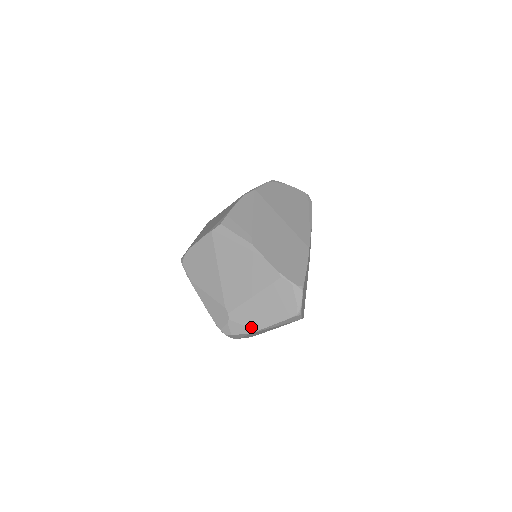
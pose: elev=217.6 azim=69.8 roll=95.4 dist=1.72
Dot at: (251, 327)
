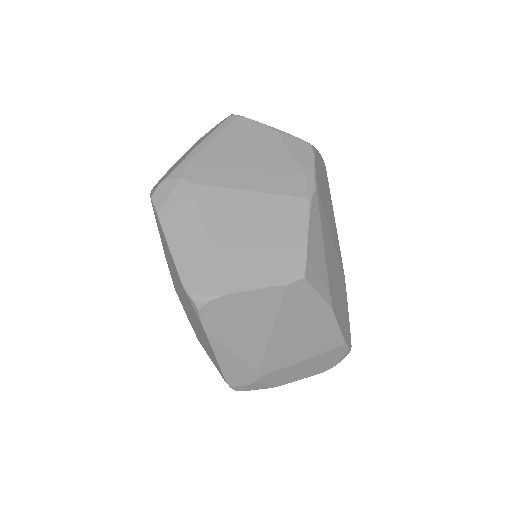
Dot at: (276, 384)
